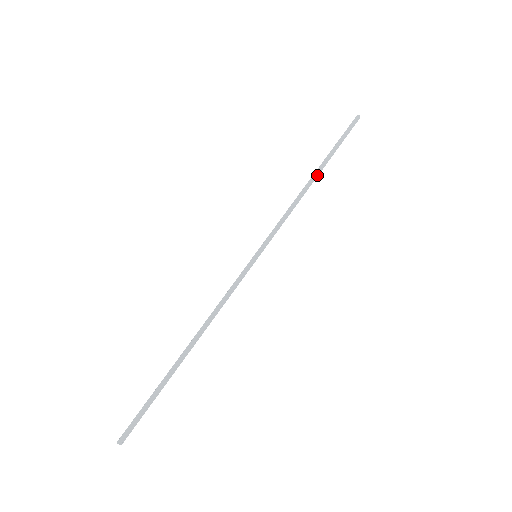
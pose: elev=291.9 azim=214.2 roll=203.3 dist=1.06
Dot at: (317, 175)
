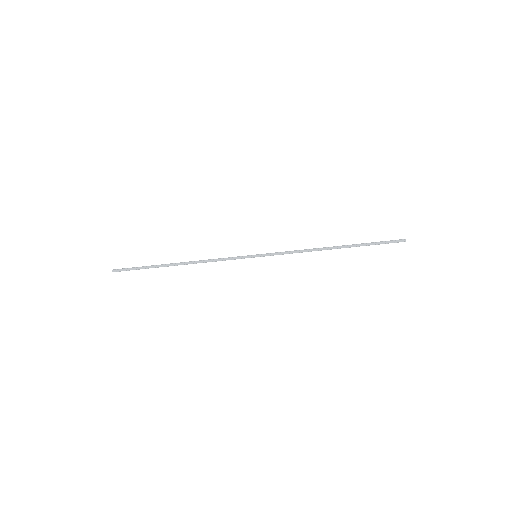
Dot at: (338, 248)
